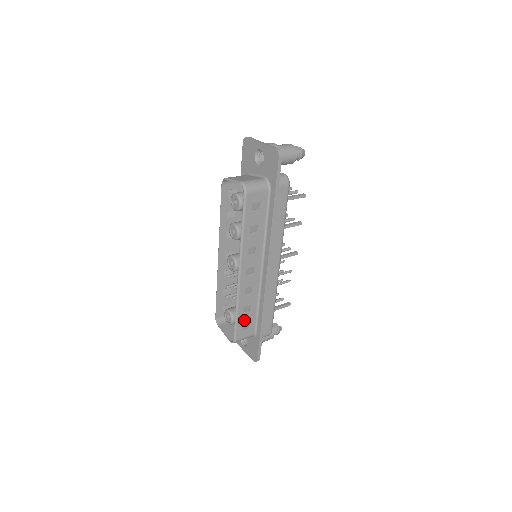
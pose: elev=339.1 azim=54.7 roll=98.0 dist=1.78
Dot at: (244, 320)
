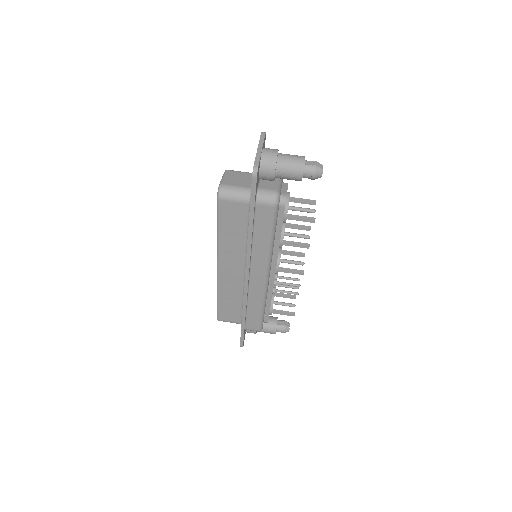
Dot at: (227, 308)
